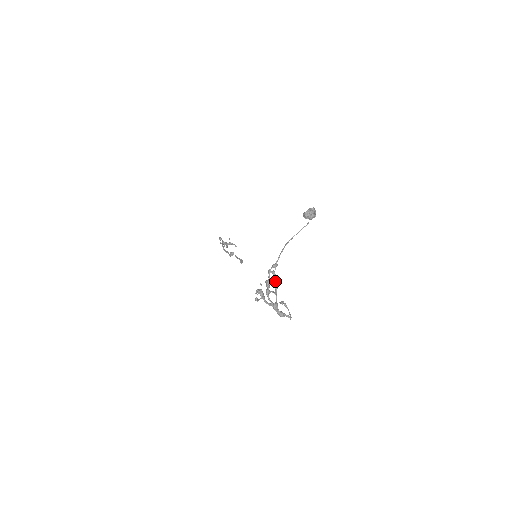
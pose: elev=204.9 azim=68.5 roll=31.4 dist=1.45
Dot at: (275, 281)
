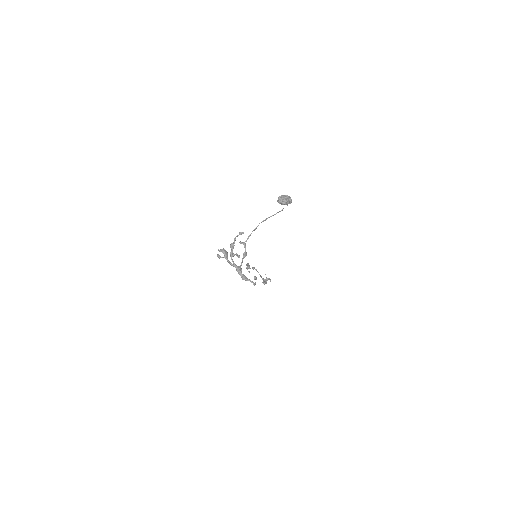
Dot at: (245, 251)
